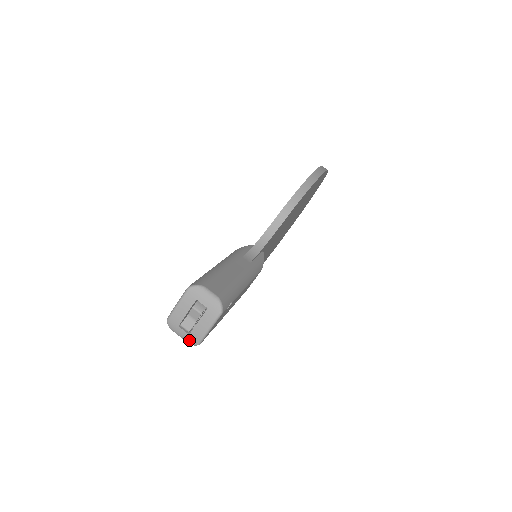
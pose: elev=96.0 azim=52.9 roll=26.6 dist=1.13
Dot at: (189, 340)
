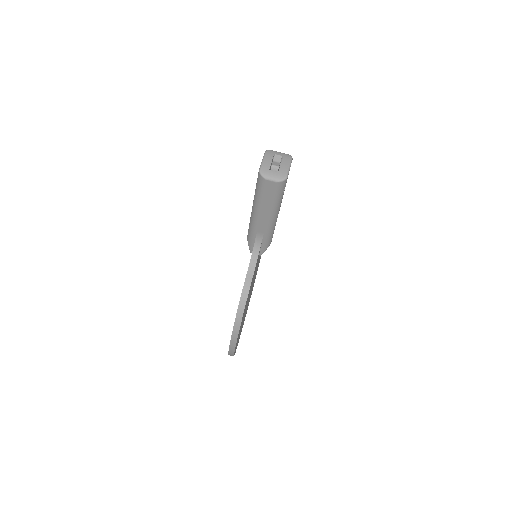
Dot at: (279, 177)
